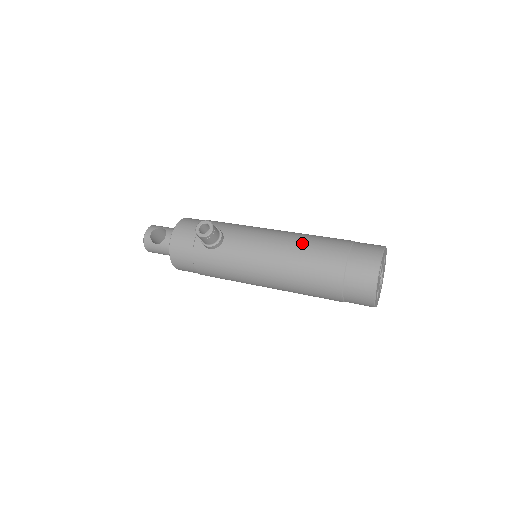
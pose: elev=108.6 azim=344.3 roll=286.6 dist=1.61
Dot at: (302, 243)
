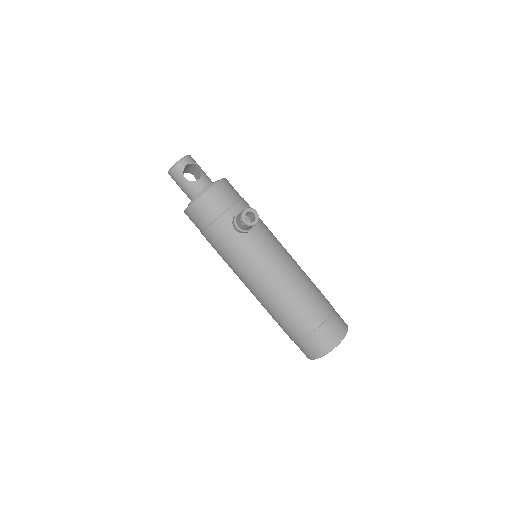
Dot at: (304, 283)
